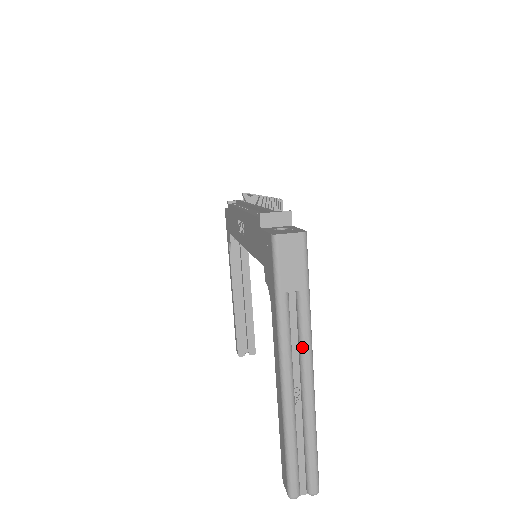
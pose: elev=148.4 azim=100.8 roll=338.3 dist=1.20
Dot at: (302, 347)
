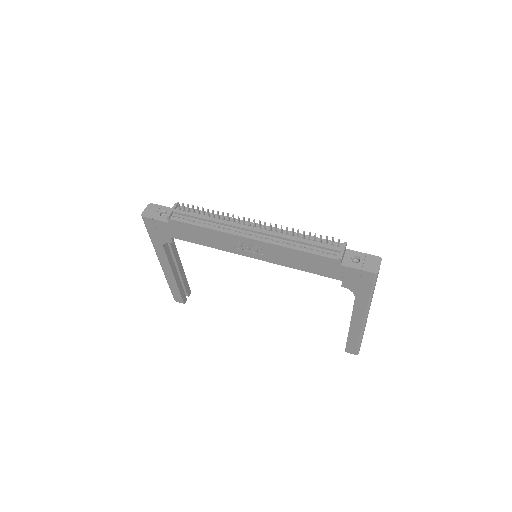
Dot at: occluded
